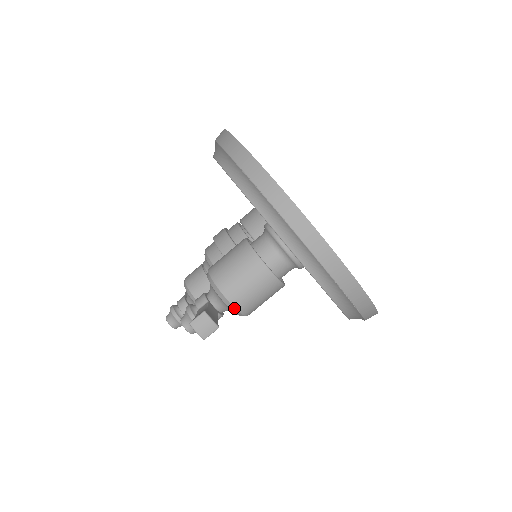
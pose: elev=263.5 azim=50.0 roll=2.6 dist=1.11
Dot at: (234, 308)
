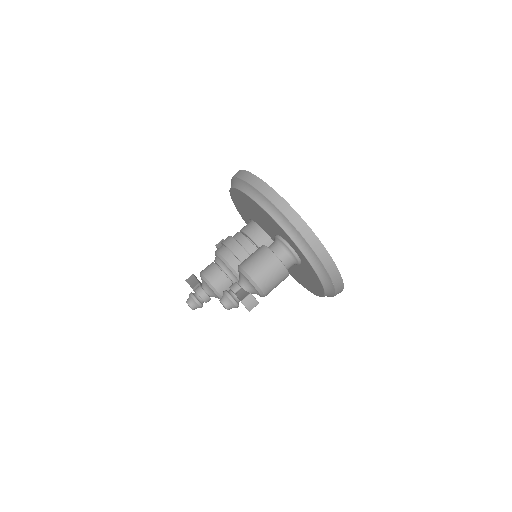
Dot at: (261, 291)
